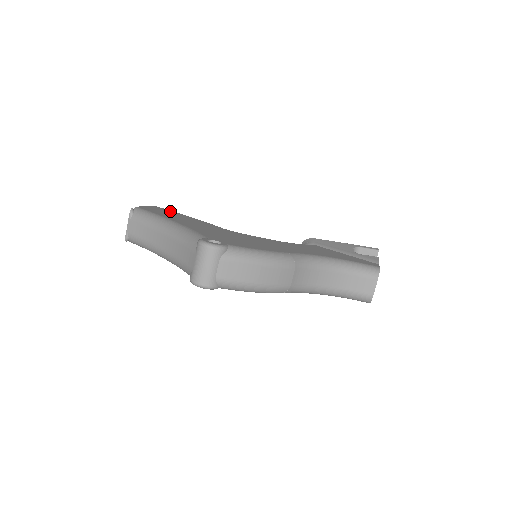
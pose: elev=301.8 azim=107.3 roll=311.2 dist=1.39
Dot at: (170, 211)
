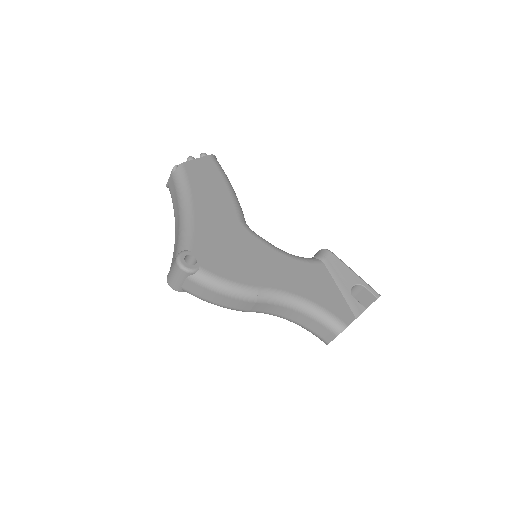
Dot at: (215, 171)
